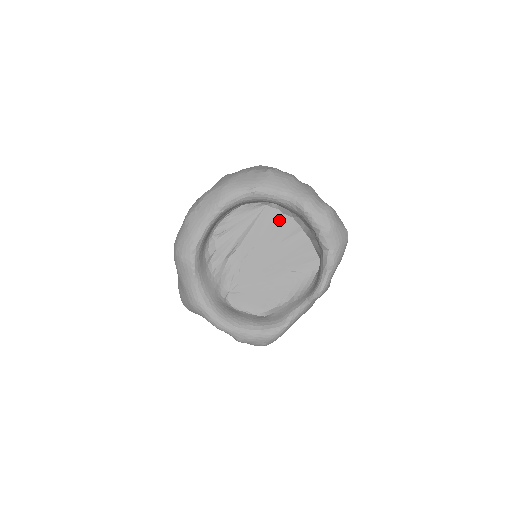
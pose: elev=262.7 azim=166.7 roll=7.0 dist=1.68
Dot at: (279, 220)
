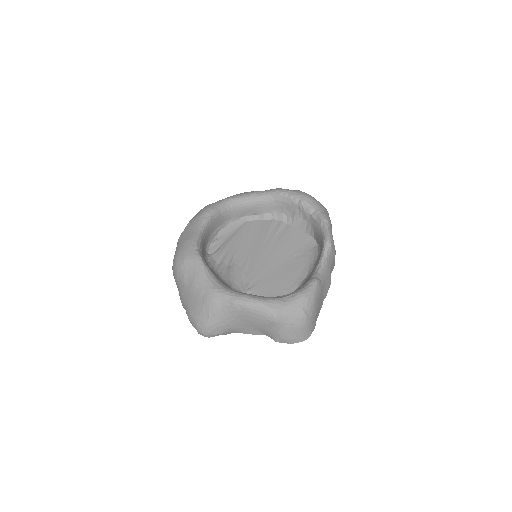
Dot at: (263, 225)
